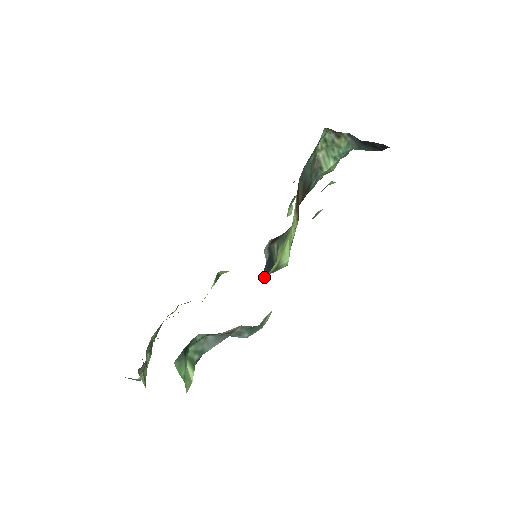
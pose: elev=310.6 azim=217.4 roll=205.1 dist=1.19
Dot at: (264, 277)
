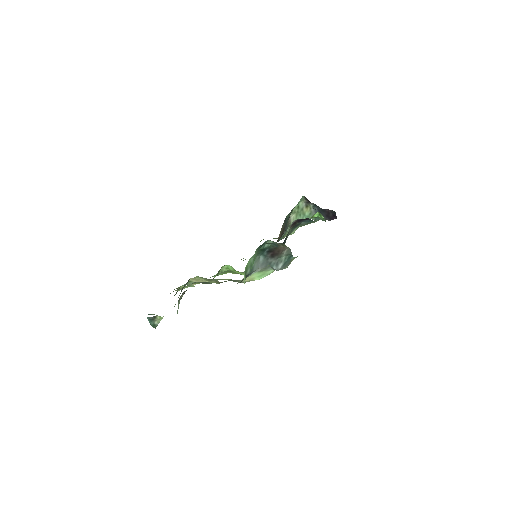
Dot at: occluded
